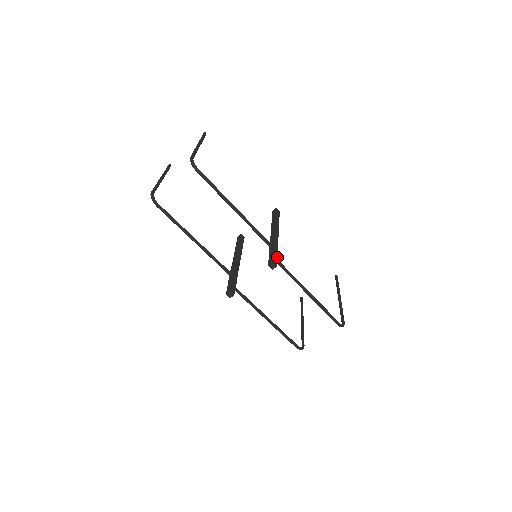
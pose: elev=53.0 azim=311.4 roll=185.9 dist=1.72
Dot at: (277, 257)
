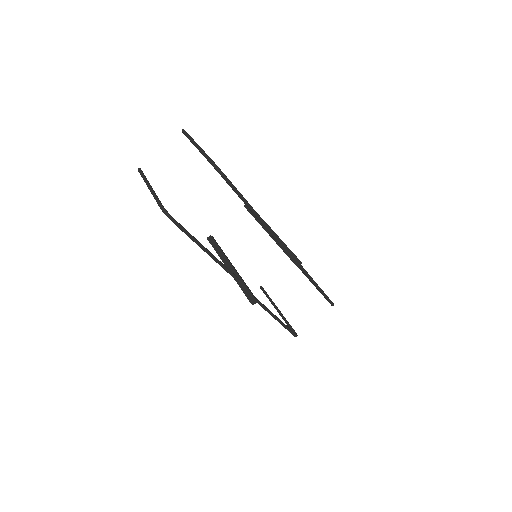
Dot at: occluded
